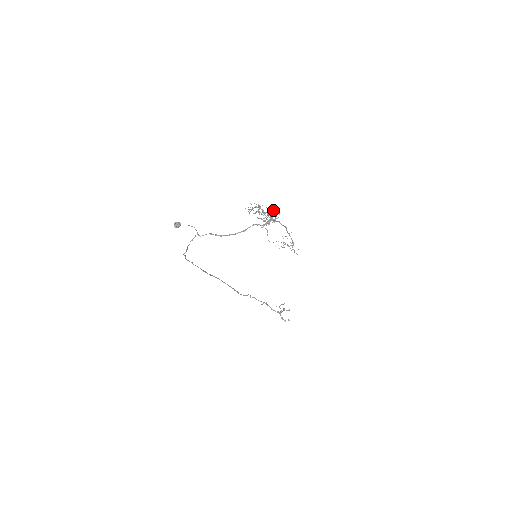
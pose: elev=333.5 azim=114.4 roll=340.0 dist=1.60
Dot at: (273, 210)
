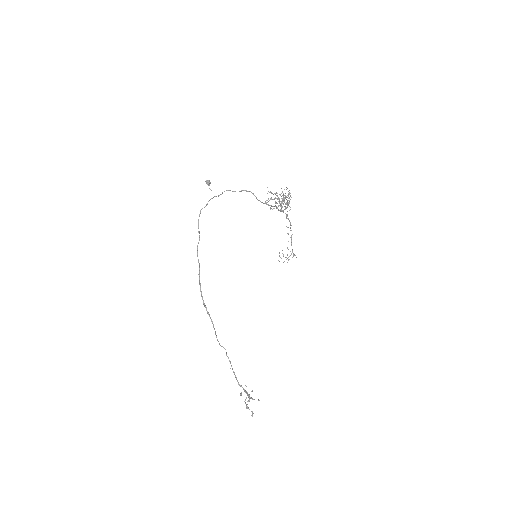
Dot at: occluded
